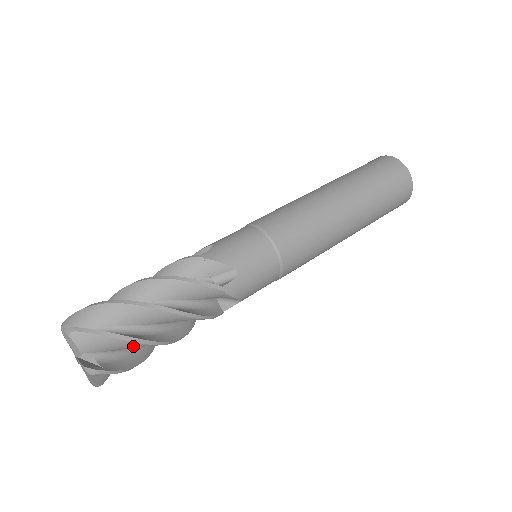
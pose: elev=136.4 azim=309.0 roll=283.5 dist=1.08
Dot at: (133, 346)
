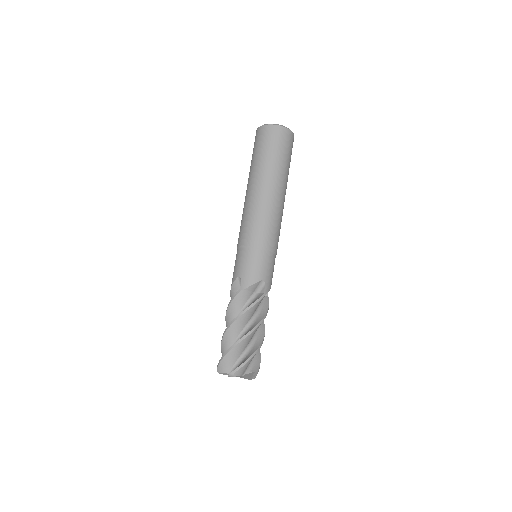
Dot at: occluded
